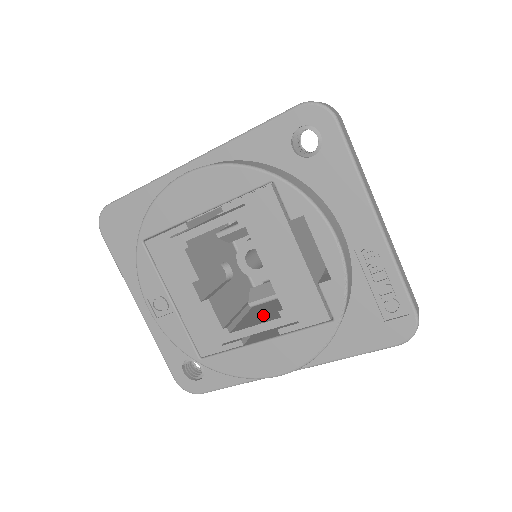
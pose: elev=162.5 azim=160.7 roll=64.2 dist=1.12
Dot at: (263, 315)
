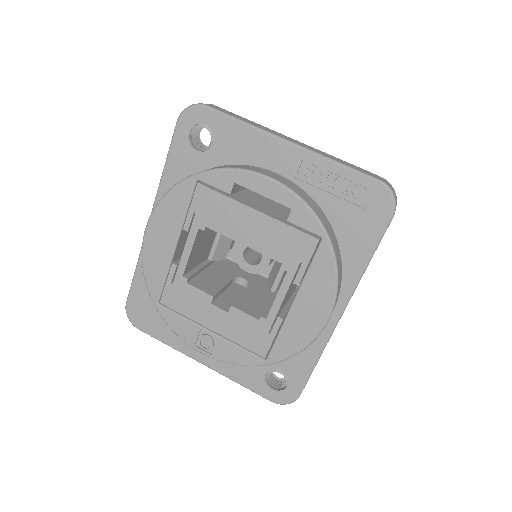
Dot at: occluded
